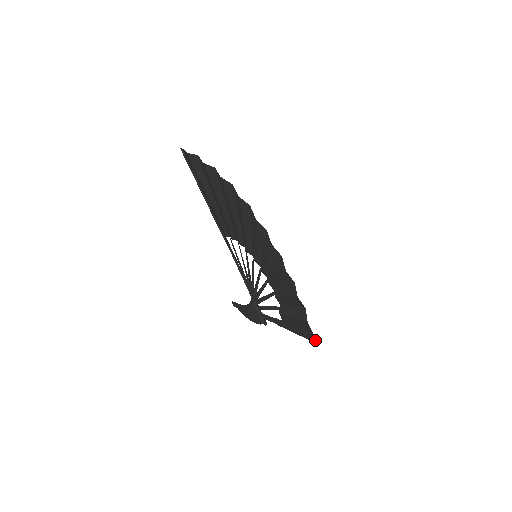
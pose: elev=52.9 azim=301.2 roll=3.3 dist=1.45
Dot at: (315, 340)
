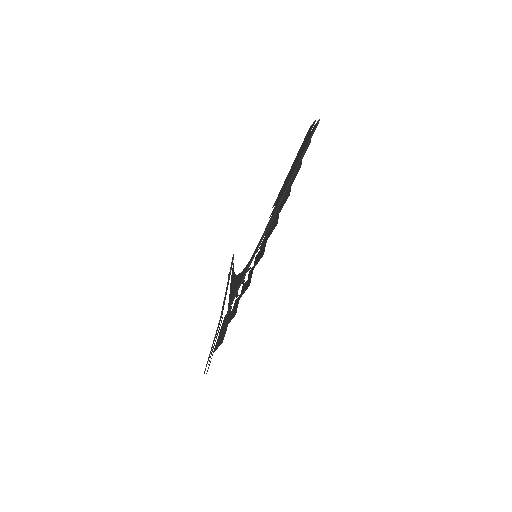
Dot at: occluded
